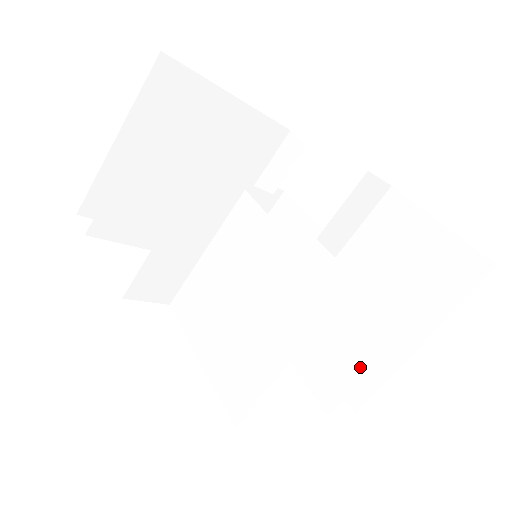
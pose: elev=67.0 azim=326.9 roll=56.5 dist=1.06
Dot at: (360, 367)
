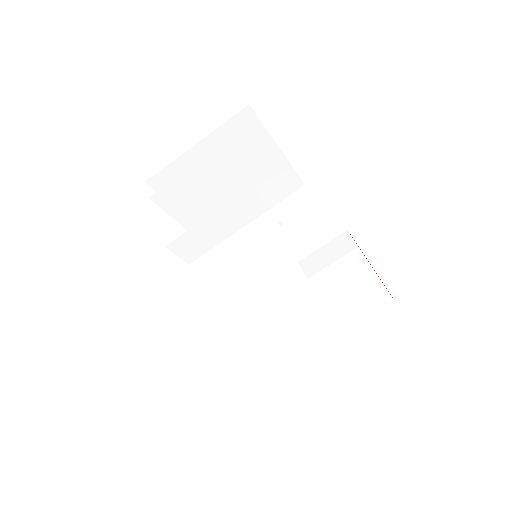
Dot at: (298, 351)
